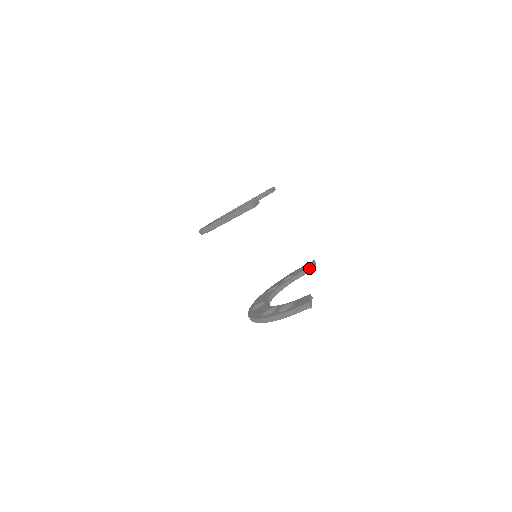
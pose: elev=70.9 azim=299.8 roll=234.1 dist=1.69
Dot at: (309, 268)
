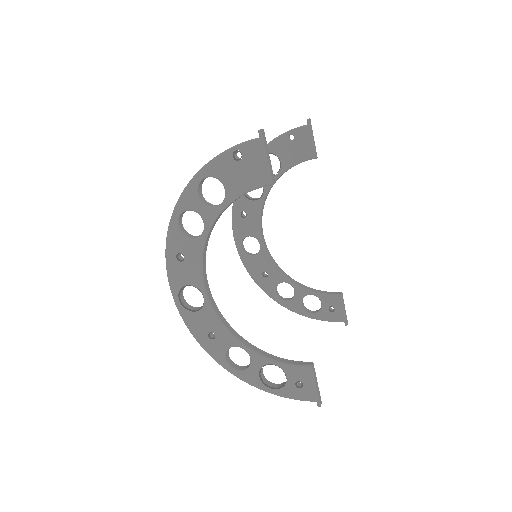
Dot at: occluded
